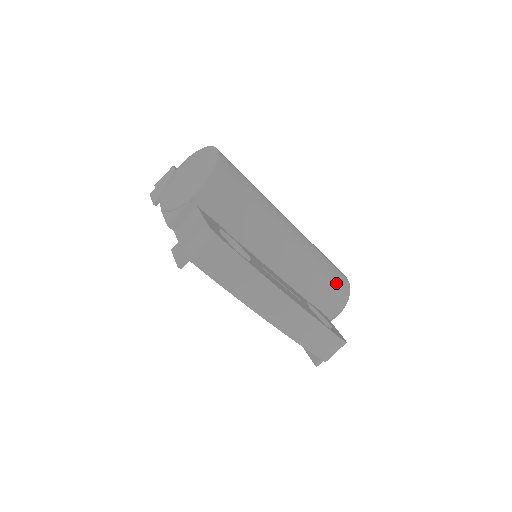
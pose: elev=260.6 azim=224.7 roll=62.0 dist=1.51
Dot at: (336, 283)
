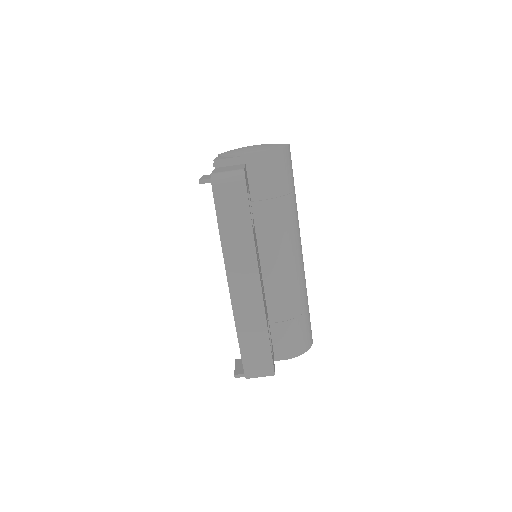
Dot at: (302, 330)
